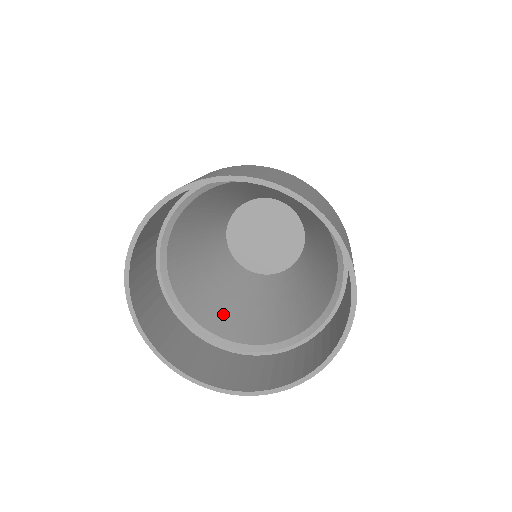
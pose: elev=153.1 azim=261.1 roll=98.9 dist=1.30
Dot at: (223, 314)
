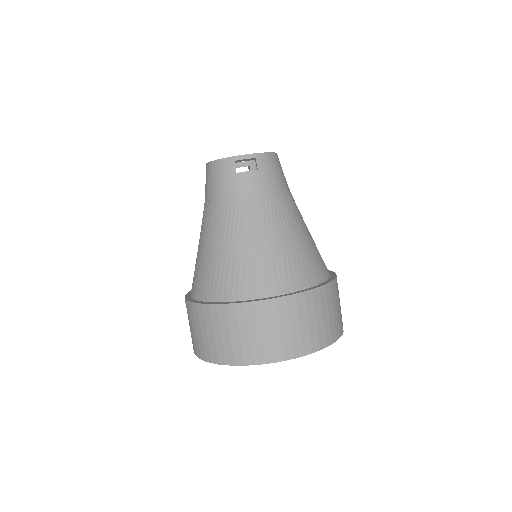
Dot at: occluded
